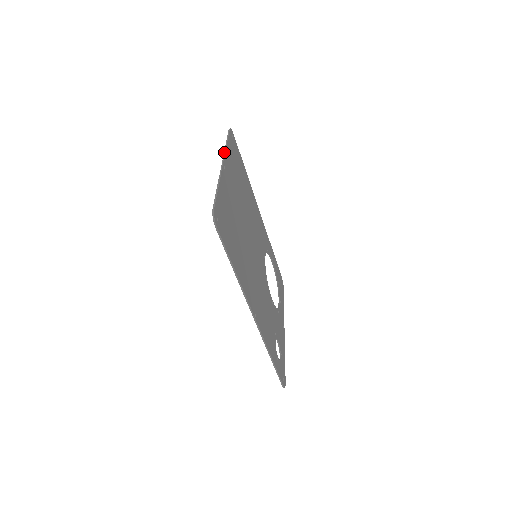
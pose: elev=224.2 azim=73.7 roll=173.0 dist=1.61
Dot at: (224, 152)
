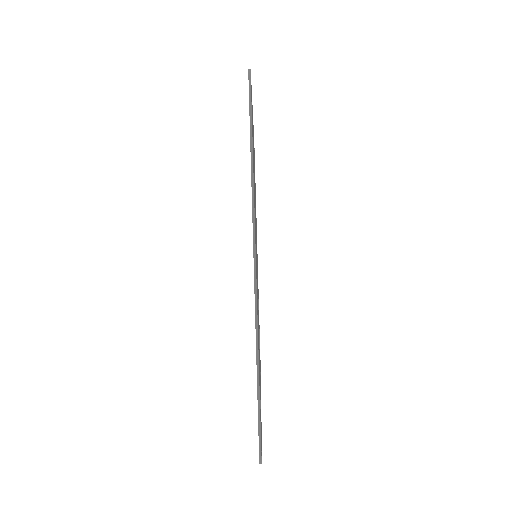
Dot at: occluded
